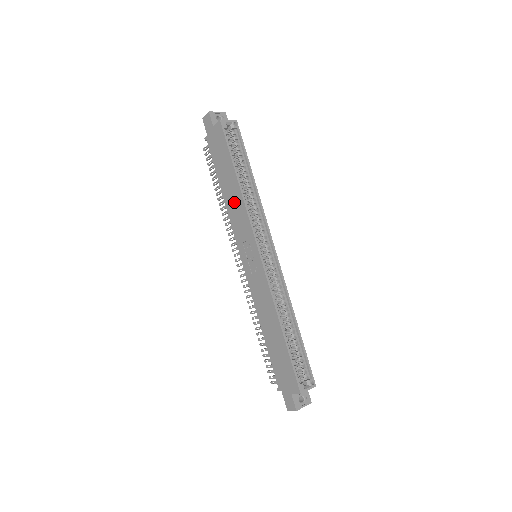
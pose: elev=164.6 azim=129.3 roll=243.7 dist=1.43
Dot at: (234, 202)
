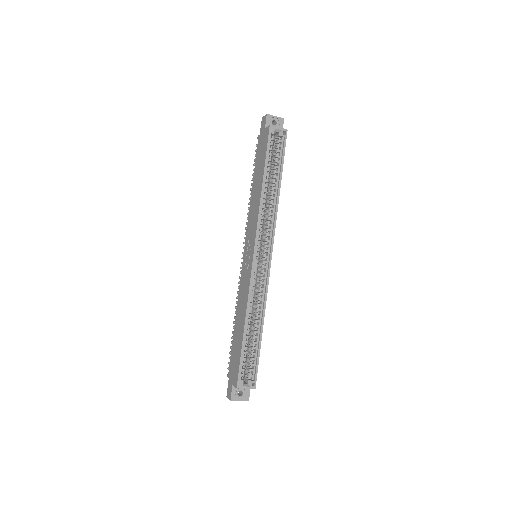
Dot at: (255, 202)
